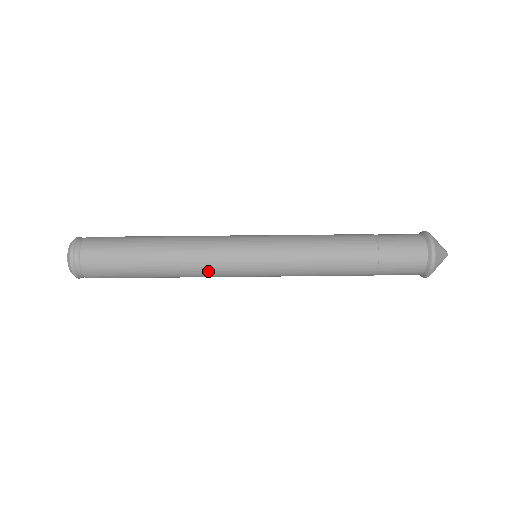
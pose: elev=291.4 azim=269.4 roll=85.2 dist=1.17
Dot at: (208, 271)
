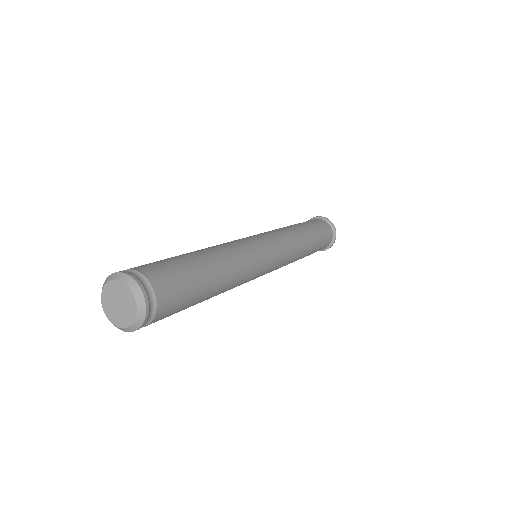
Dot at: (247, 278)
